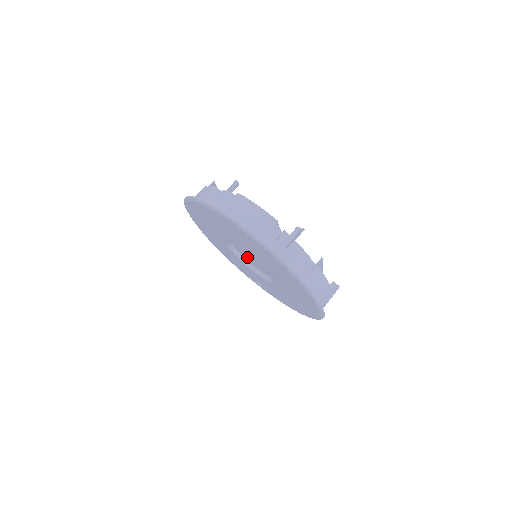
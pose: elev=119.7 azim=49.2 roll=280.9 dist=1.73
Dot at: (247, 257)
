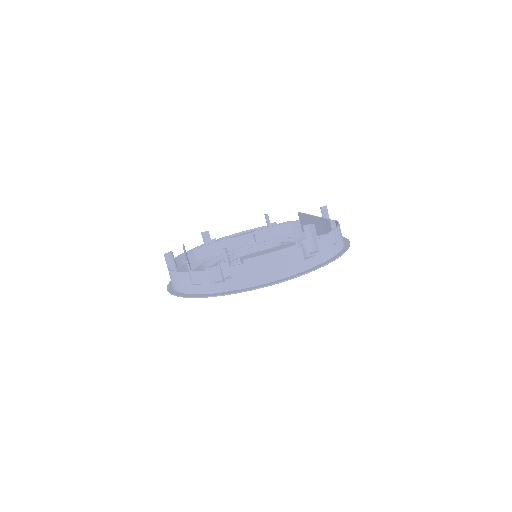
Dot at: occluded
